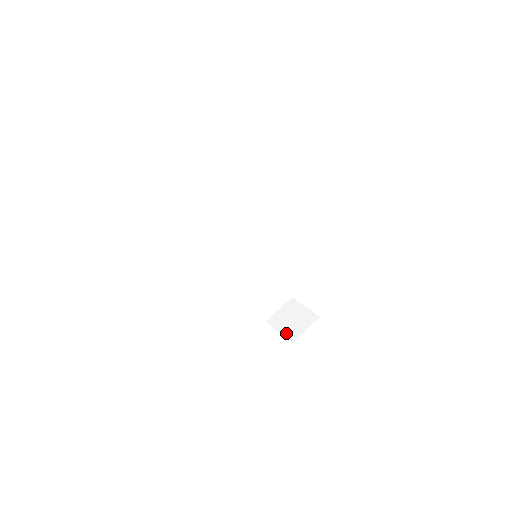
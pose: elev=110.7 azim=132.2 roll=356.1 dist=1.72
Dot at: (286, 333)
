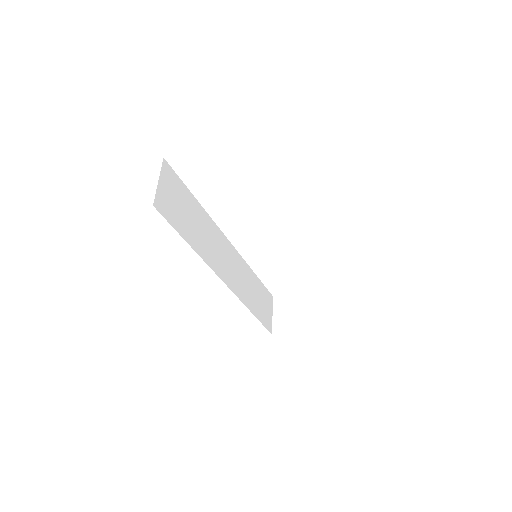
Dot at: (306, 326)
